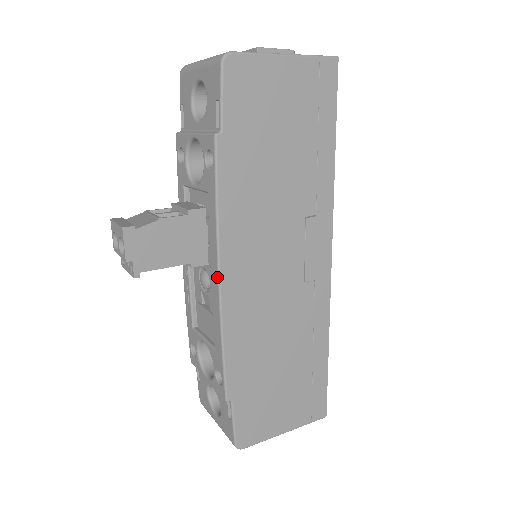
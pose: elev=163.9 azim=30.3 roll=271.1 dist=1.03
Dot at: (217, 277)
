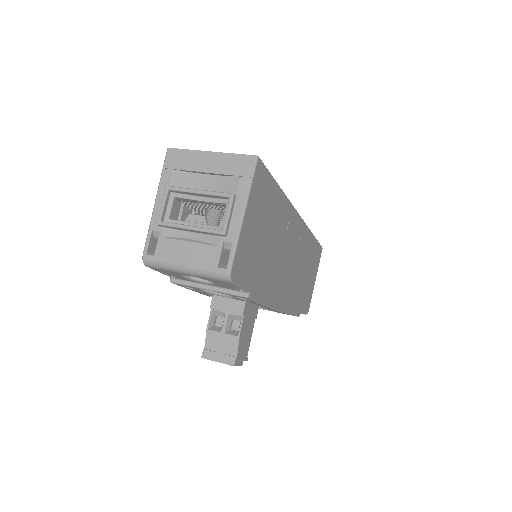
Dot at: occluded
